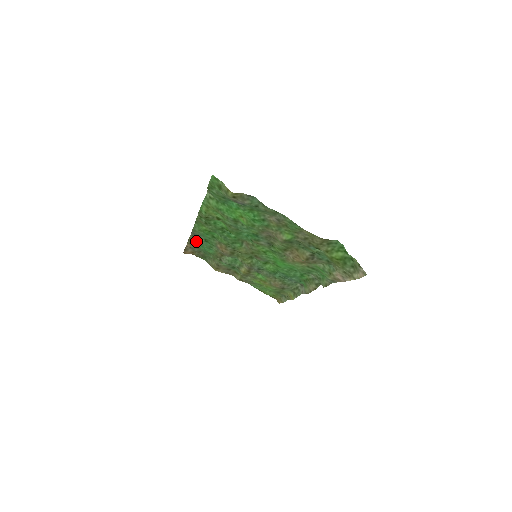
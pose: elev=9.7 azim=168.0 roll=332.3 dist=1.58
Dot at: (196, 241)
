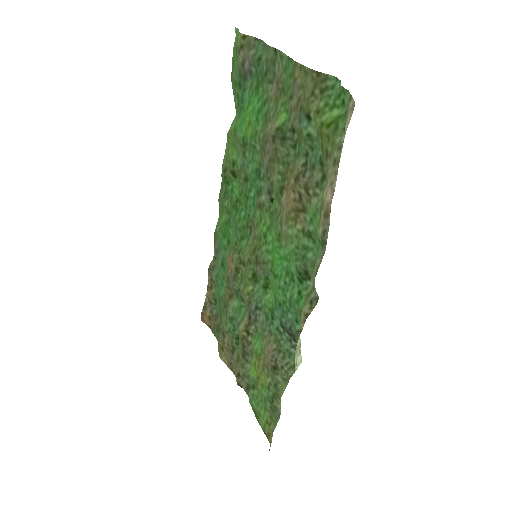
Dot at: (215, 271)
